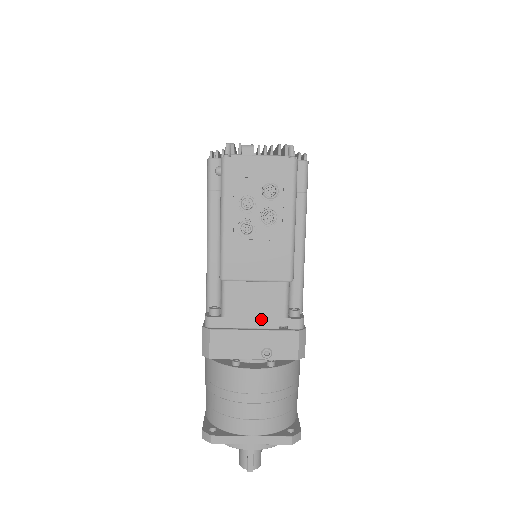
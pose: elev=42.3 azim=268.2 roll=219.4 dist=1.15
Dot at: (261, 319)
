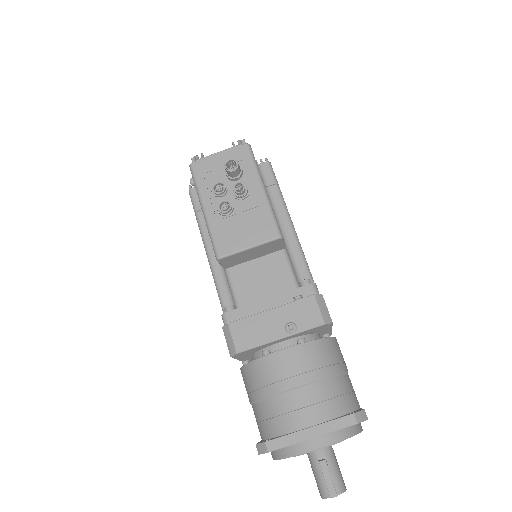
Dot at: (274, 297)
